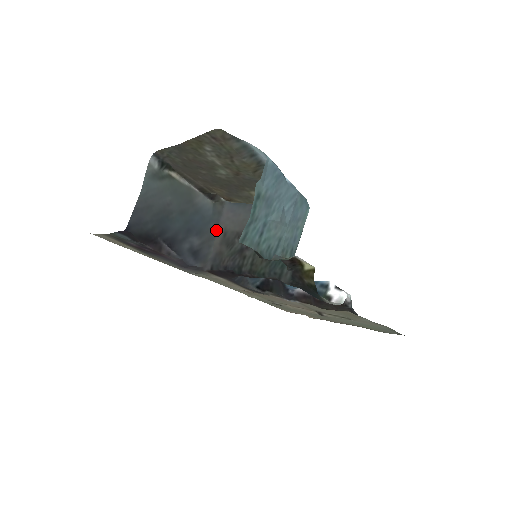
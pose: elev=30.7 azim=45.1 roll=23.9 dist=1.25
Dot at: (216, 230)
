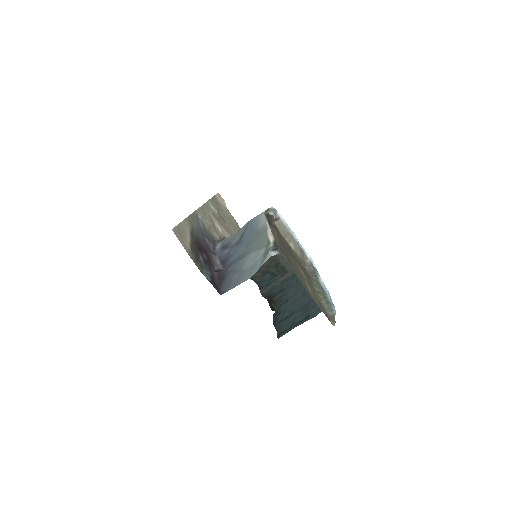
Dot at: occluded
